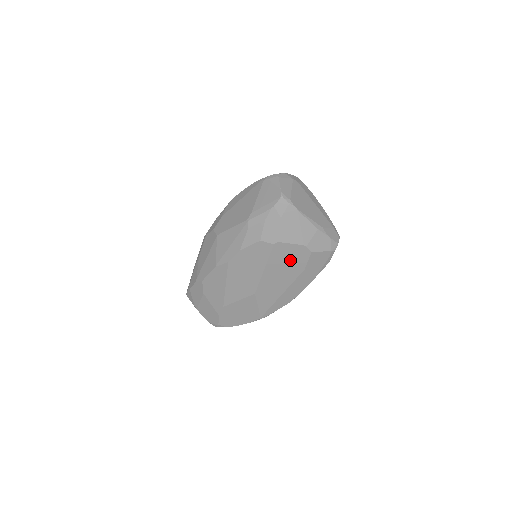
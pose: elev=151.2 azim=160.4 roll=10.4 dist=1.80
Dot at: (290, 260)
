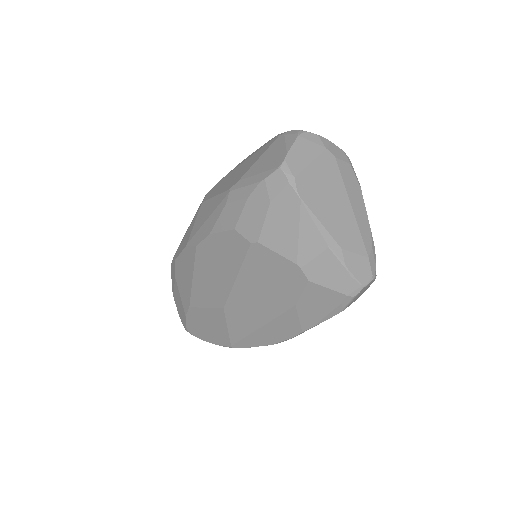
Dot at: (274, 280)
